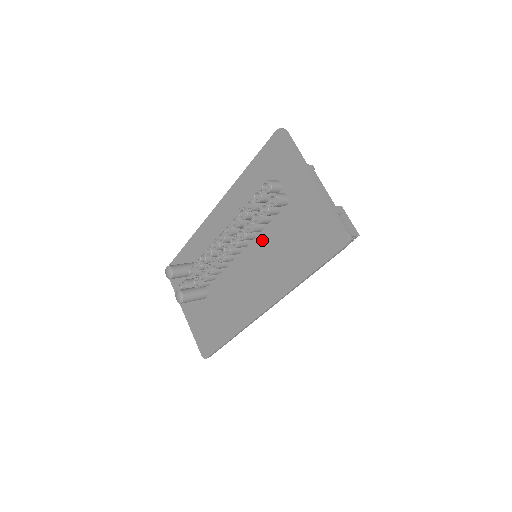
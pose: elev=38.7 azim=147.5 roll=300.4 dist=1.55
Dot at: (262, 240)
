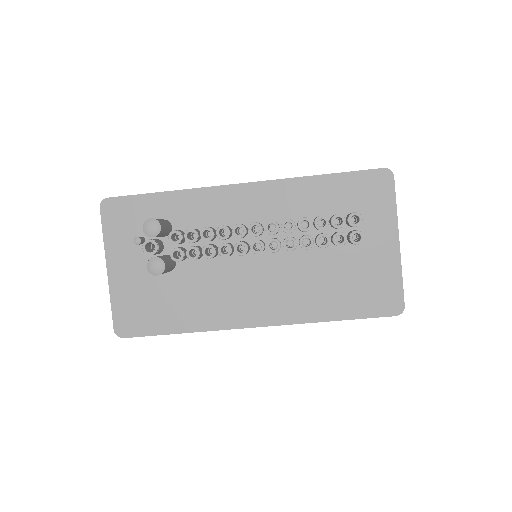
Dot at: (300, 257)
